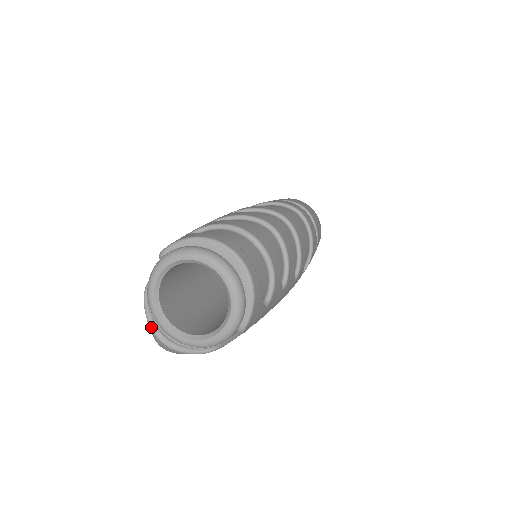
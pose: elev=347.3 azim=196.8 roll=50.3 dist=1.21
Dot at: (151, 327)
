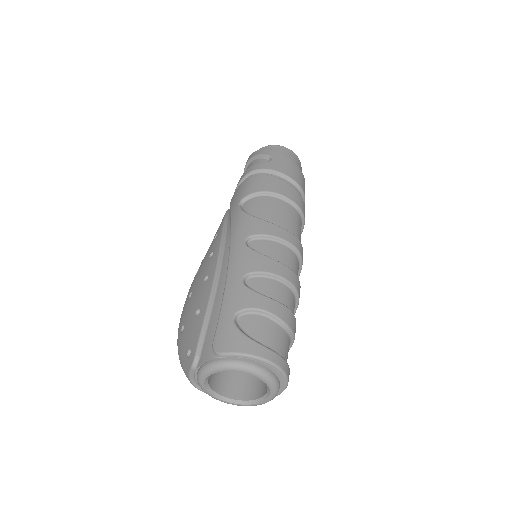
Dot at: (191, 381)
